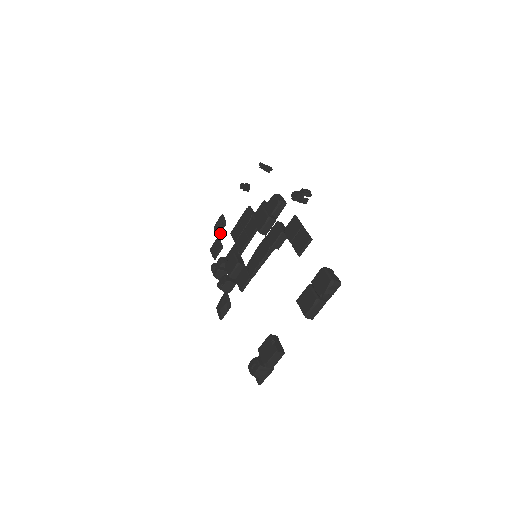
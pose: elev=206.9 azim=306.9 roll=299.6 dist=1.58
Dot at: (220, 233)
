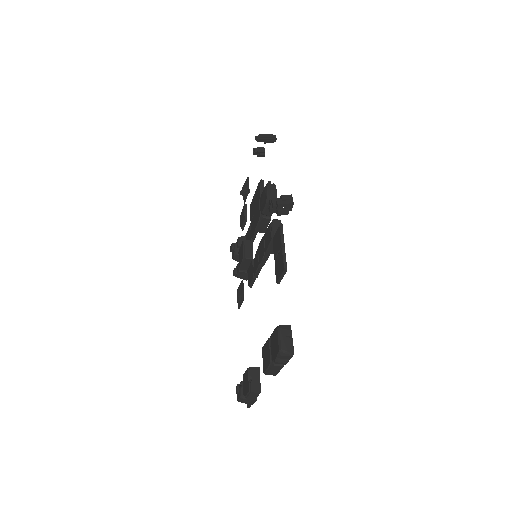
Dot at: (245, 201)
